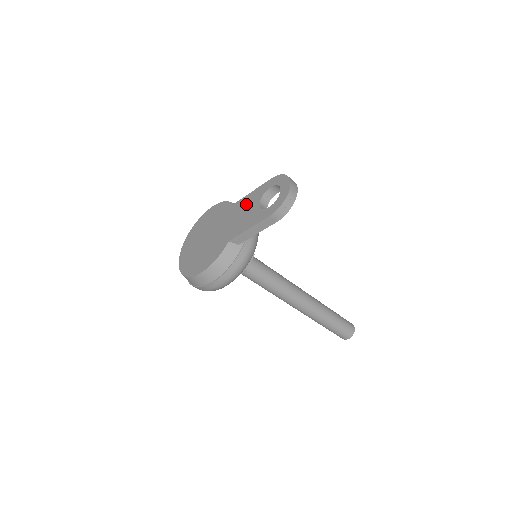
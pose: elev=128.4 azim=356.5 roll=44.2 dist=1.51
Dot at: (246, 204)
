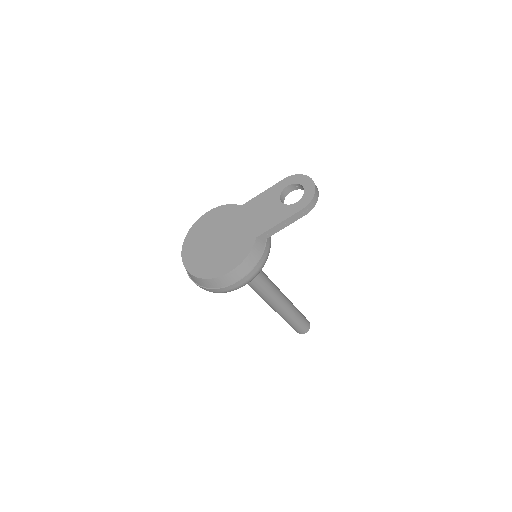
Dot at: (261, 203)
